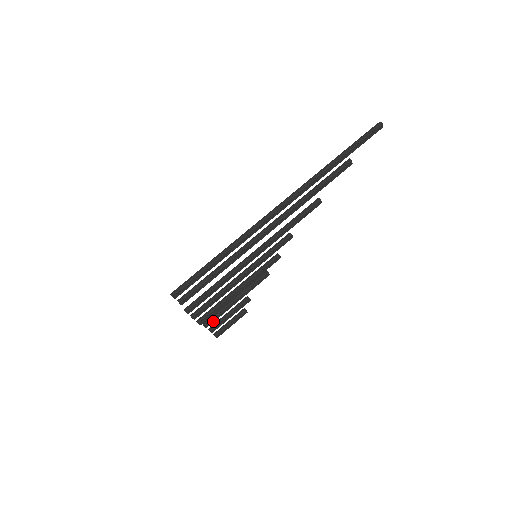
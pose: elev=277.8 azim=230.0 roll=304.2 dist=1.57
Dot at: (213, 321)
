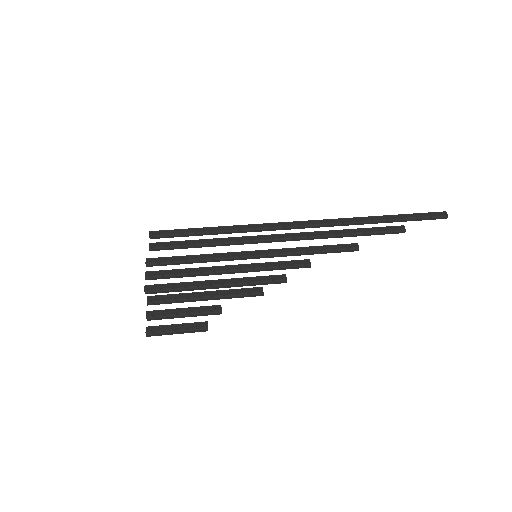
Dot at: (161, 299)
